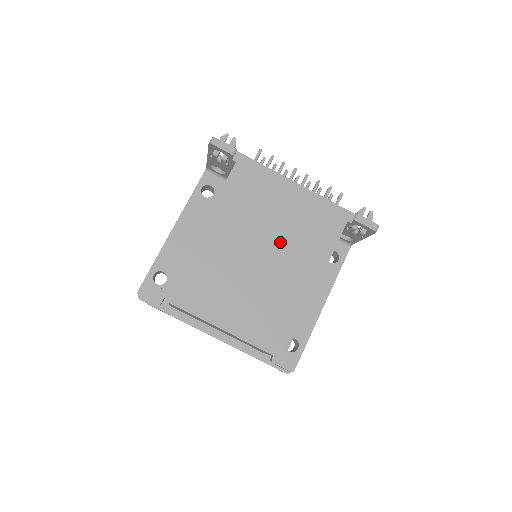
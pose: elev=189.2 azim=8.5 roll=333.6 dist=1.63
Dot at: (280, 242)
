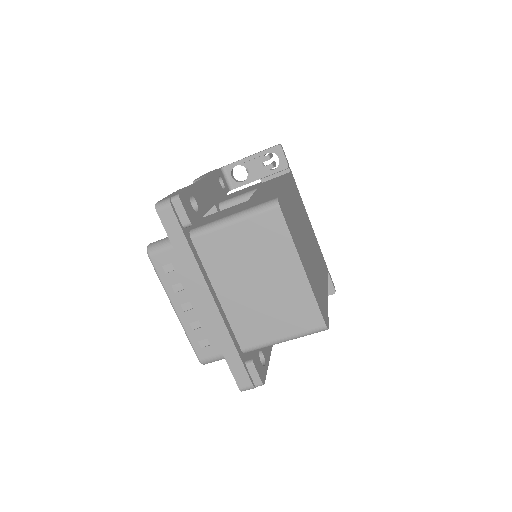
Dot at: (312, 245)
